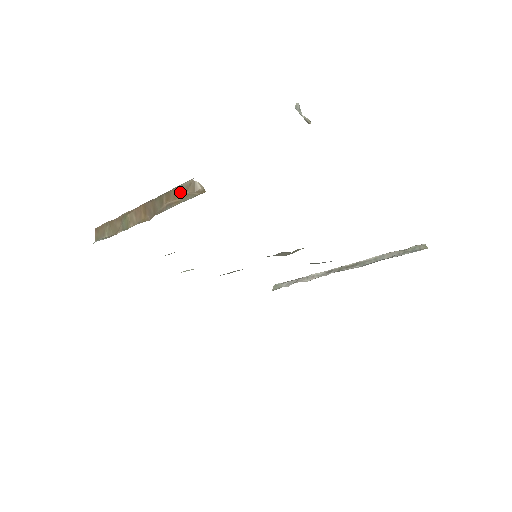
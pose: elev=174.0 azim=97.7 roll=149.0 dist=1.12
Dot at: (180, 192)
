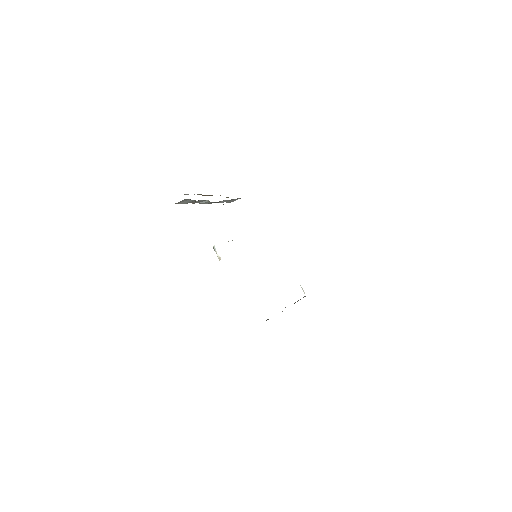
Dot at: occluded
